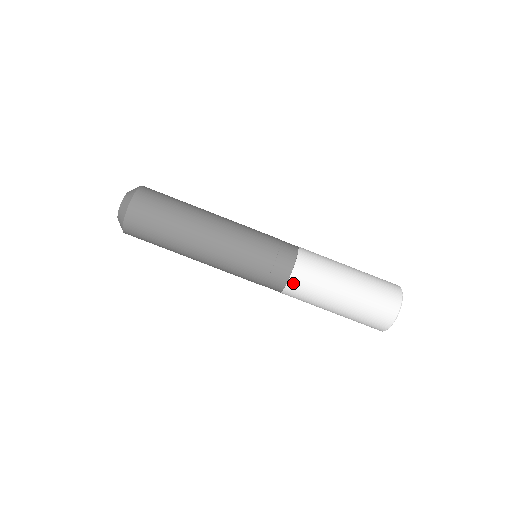
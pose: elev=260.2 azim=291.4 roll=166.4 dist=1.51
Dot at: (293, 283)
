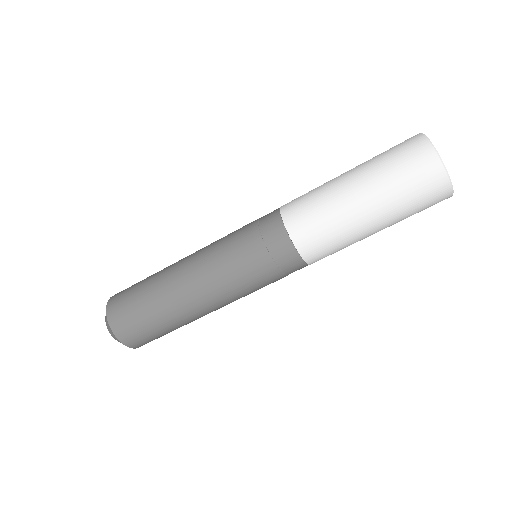
Dot at: (296, 233)
